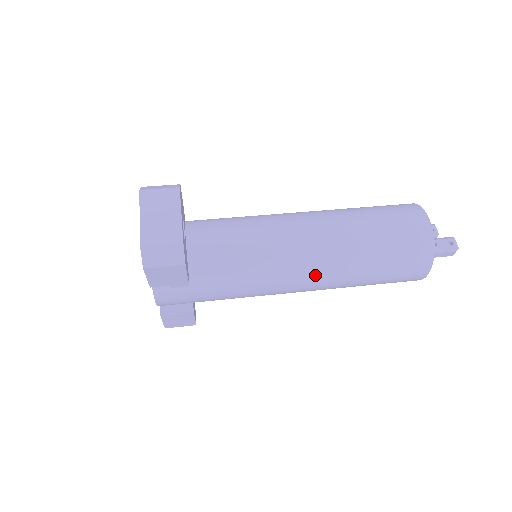
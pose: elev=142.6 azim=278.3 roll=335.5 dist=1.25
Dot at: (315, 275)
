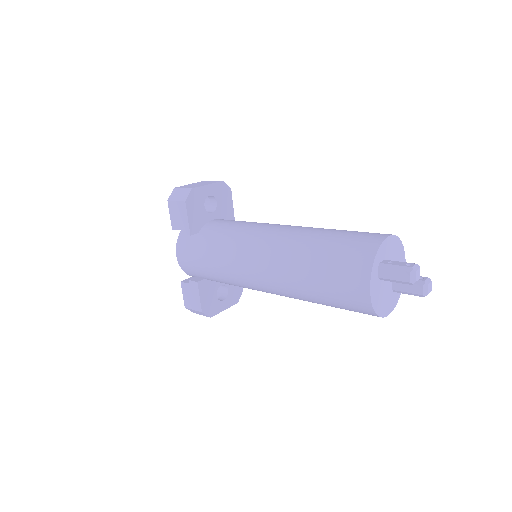
Dot at: (269, 255)
